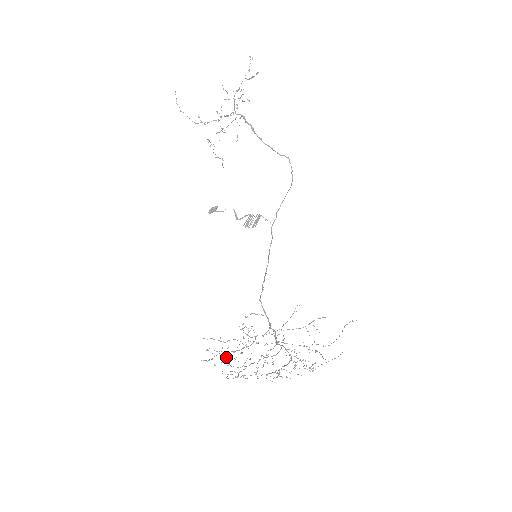
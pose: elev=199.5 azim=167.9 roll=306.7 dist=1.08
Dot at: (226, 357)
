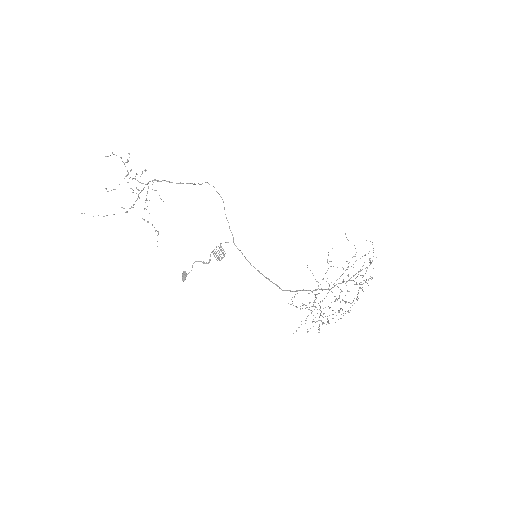
Dot at: (322, 323)
